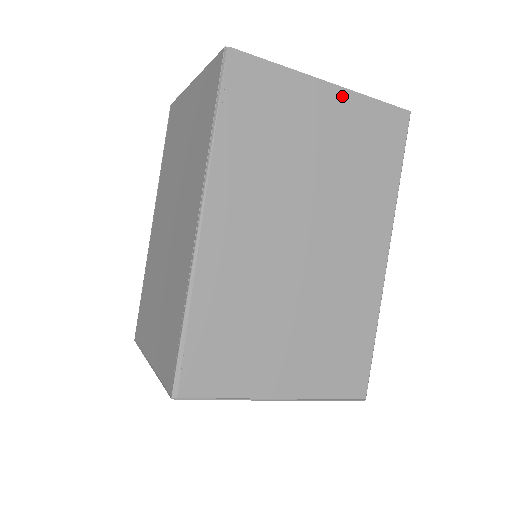
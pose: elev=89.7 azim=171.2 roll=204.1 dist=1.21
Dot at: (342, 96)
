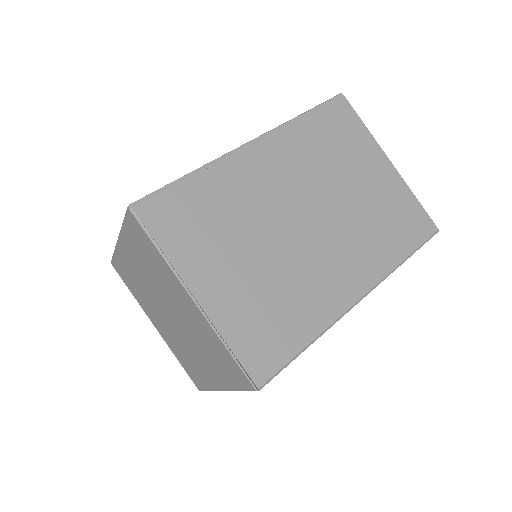
Dot at: (395, 176)
